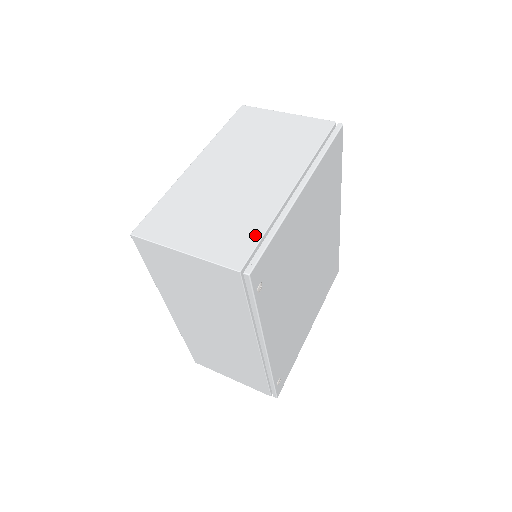
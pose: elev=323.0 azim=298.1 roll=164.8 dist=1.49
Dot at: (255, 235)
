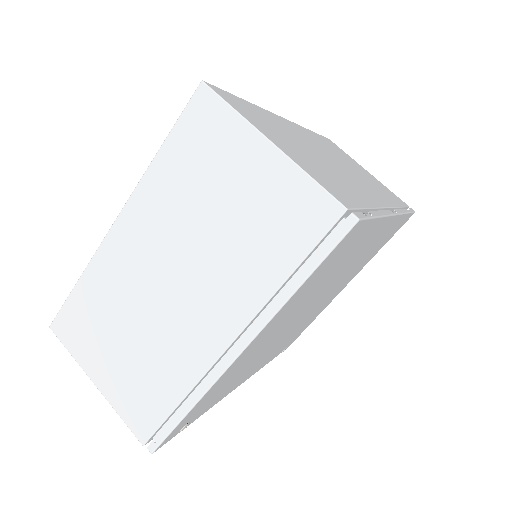
Dot at: (165, 404)
